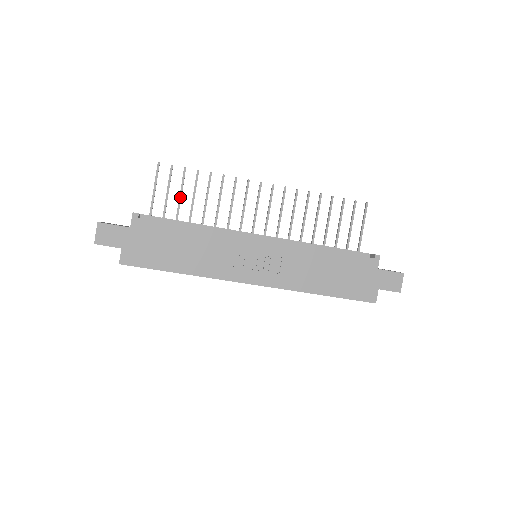
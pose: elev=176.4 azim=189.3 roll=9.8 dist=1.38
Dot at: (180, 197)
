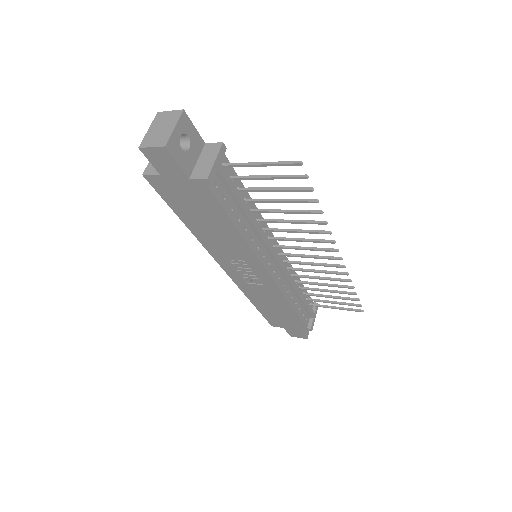
Dot at: (273, 190)
